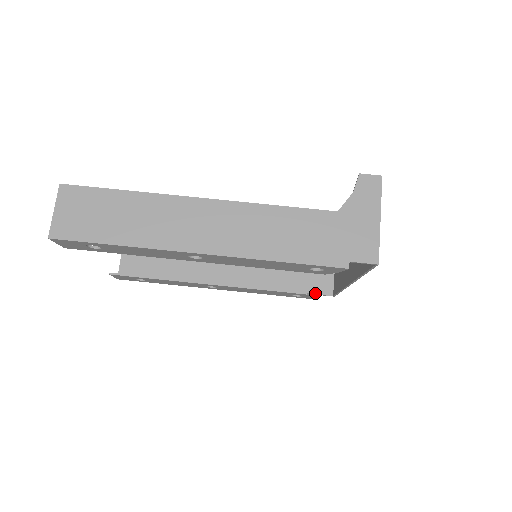
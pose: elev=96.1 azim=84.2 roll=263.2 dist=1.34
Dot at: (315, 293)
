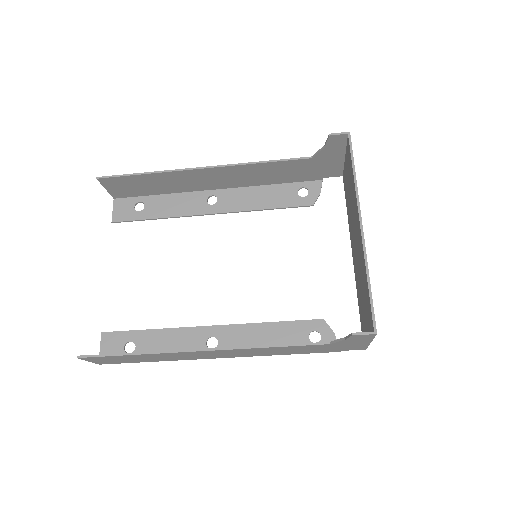
Dot at: (322, 177)
